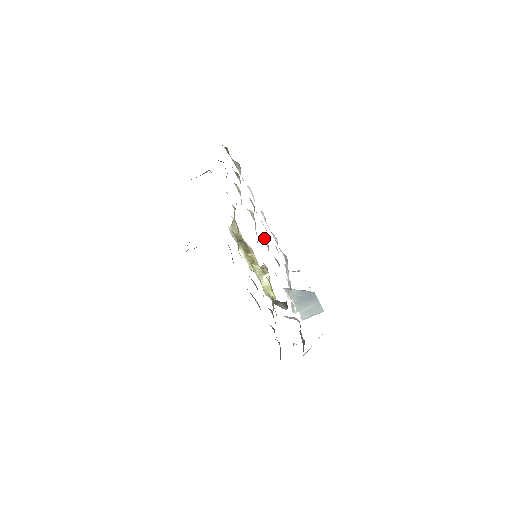
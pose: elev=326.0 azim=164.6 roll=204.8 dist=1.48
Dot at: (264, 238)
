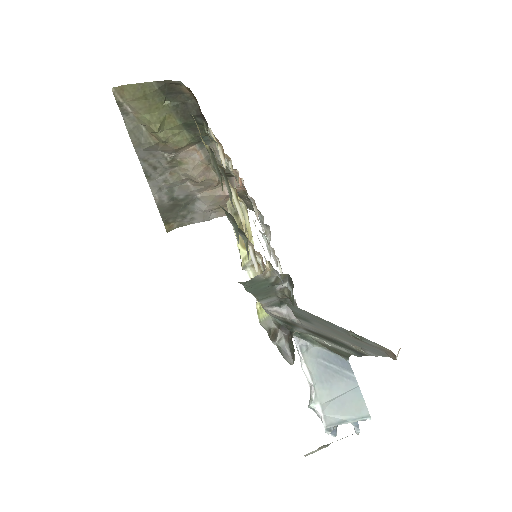
Dot at: occluded
